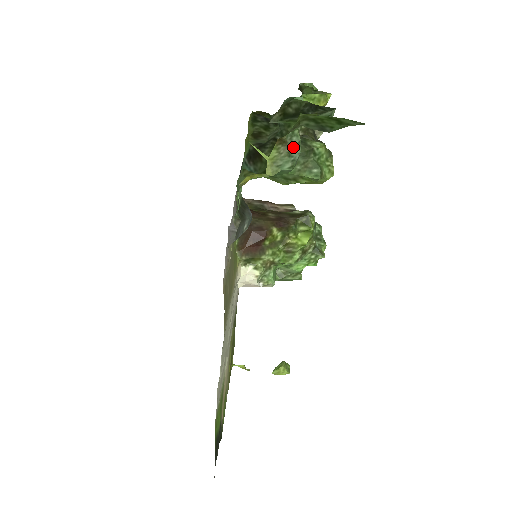
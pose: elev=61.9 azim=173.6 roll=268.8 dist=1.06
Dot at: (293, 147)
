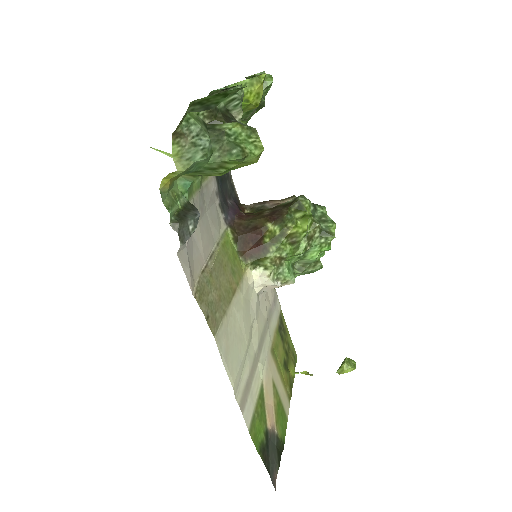
Dot at: (196, 136)
